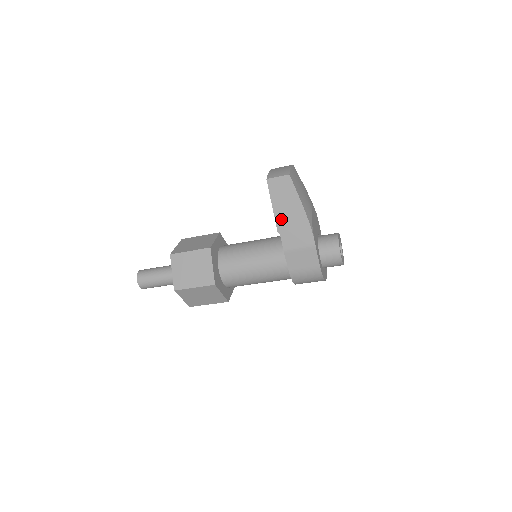
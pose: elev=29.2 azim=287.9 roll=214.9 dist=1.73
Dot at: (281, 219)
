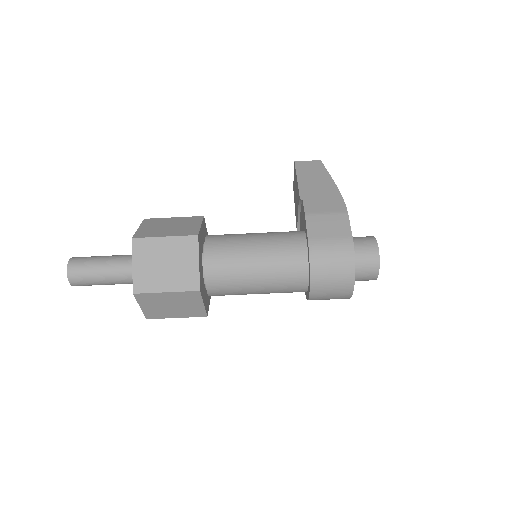
Dot at: (306, 189)
